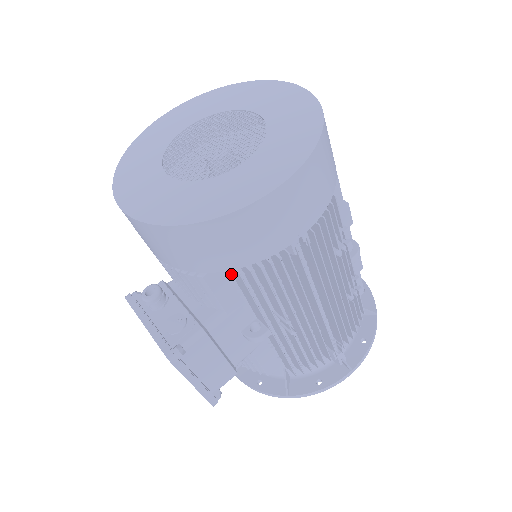
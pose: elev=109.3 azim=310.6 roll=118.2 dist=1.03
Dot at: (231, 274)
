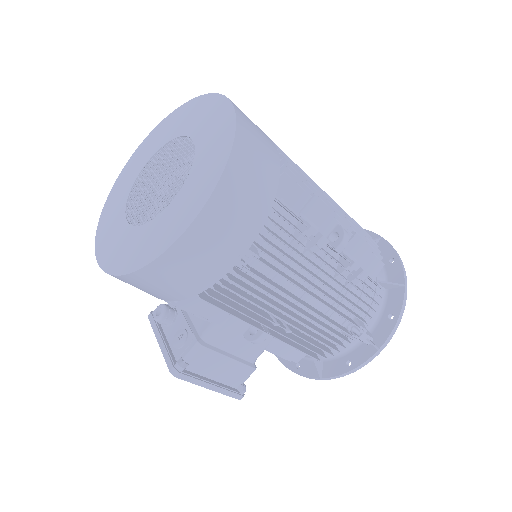
Dot at: (204, 294)
